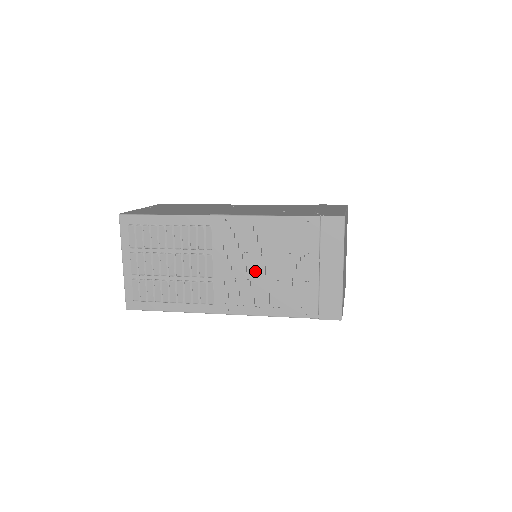
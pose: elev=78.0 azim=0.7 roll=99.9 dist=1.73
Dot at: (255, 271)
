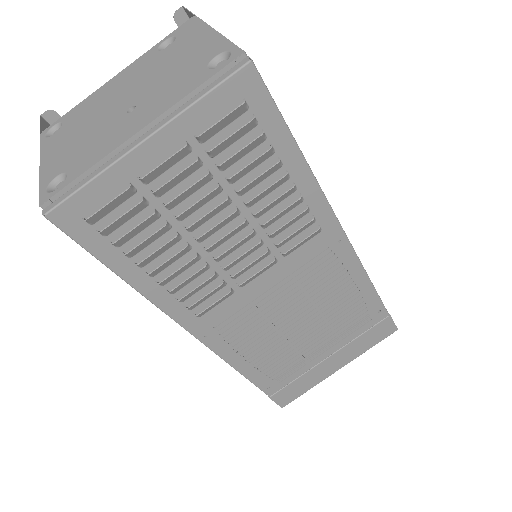
Dot at: (280, 311)
